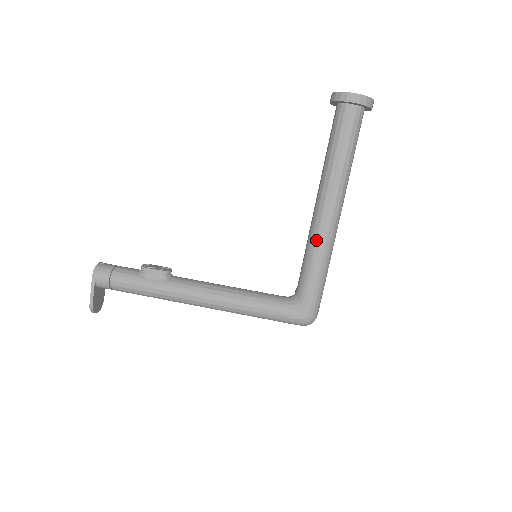
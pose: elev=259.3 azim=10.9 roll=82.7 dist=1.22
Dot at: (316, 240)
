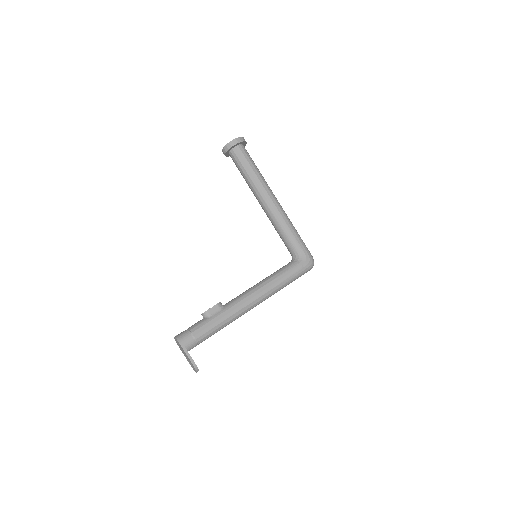
Dot at: (279, 218)
